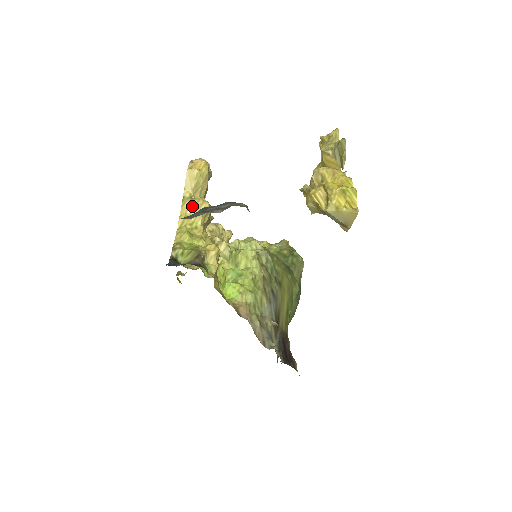
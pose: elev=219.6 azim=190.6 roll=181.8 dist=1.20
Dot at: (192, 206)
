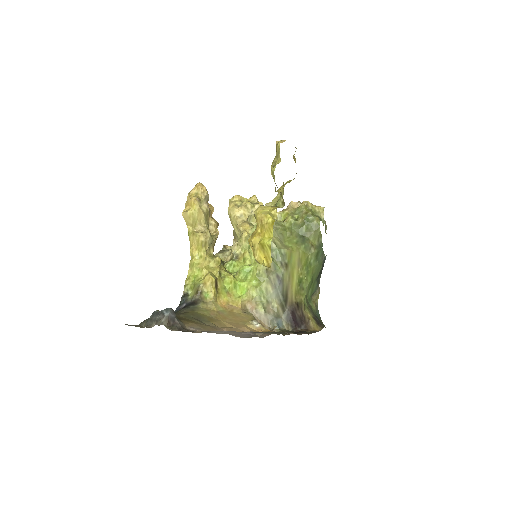
Dot at: (194, 241)
